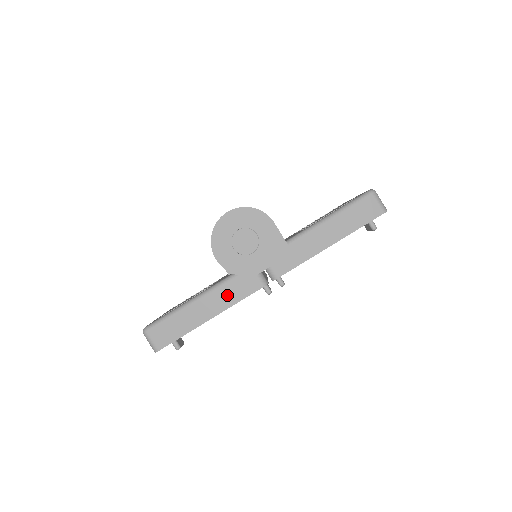
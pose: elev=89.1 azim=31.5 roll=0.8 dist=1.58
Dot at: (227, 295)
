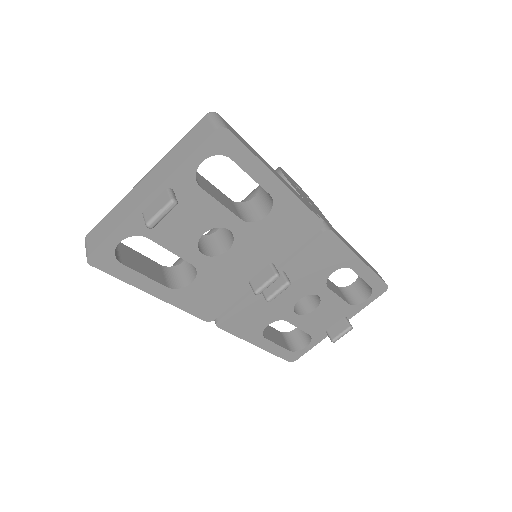
Dot at: (294, 191)
